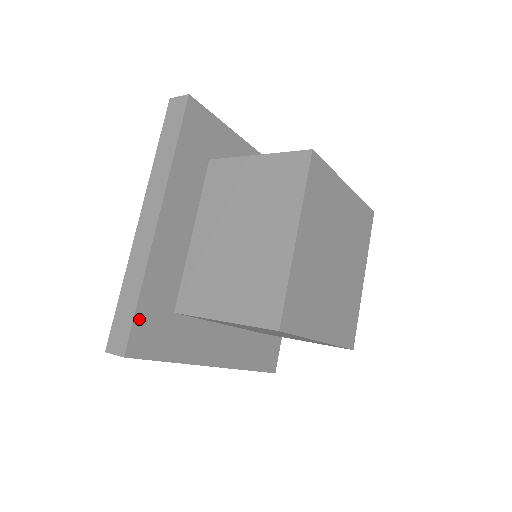
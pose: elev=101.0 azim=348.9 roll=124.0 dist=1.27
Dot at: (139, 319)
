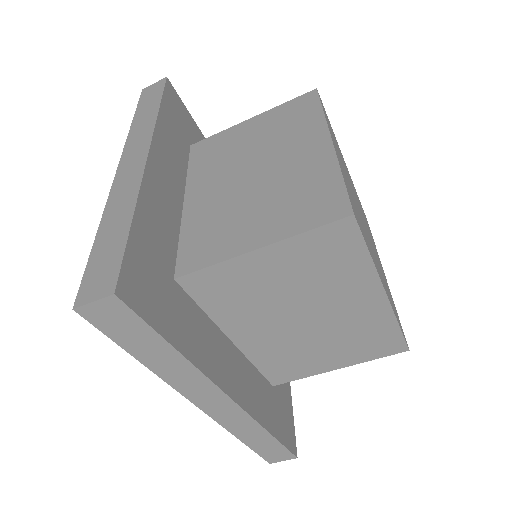
Dot at: (132, 253)
